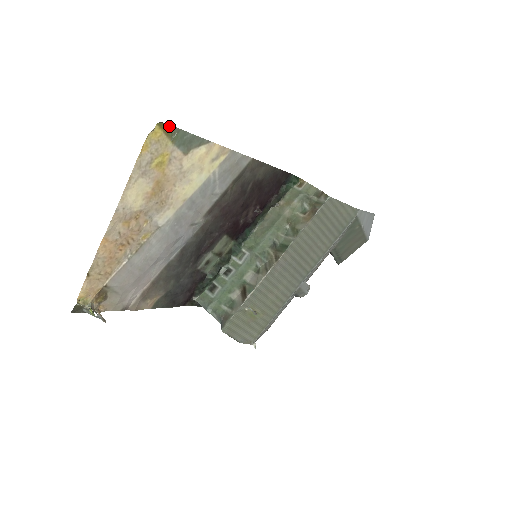
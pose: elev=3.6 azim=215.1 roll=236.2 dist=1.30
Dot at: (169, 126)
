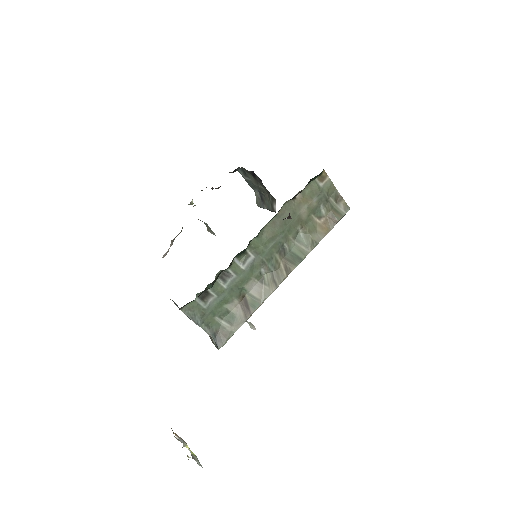
Dot at: occluded
